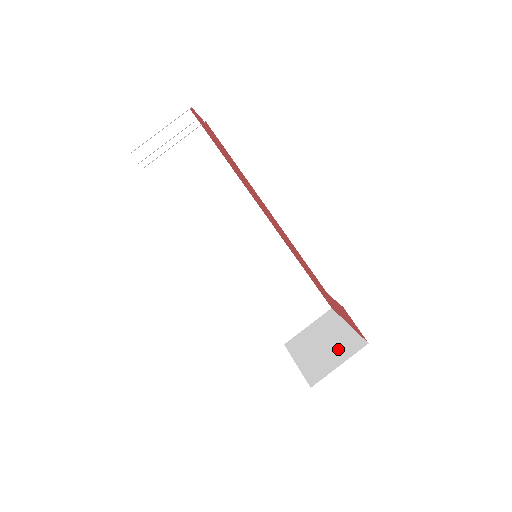
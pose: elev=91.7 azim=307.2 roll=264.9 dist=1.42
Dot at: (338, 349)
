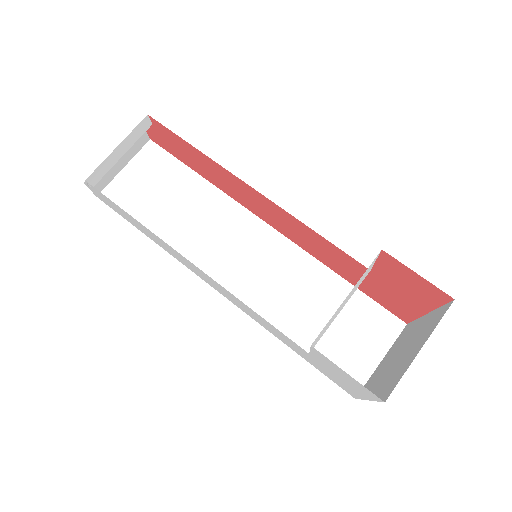
Dot at: (417, 340)
